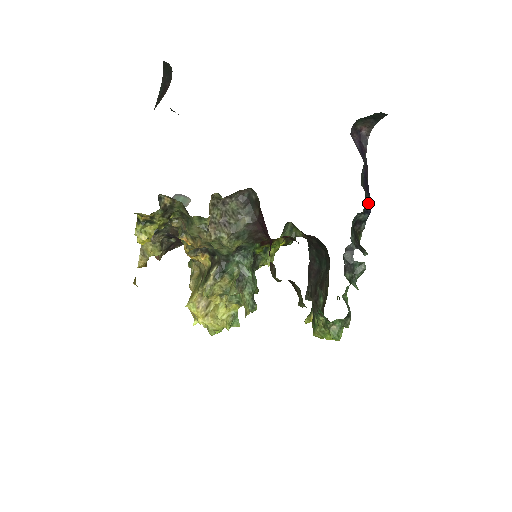
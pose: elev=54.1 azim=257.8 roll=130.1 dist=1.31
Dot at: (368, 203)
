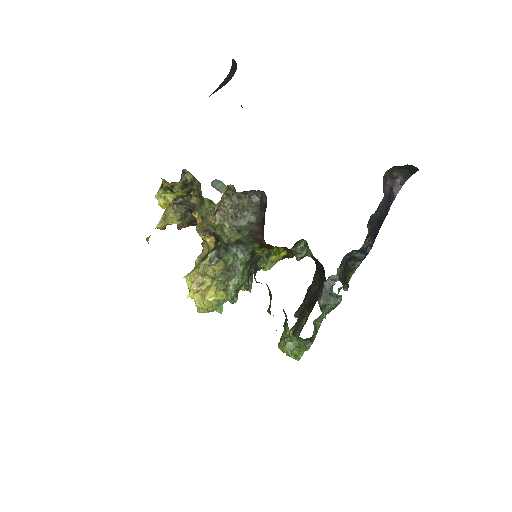
Dot at: (368, 244)
